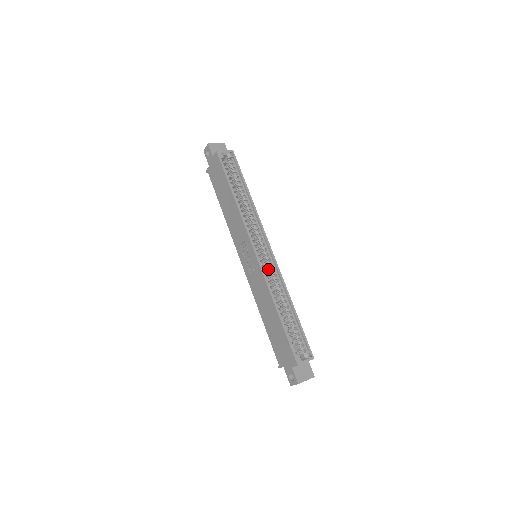
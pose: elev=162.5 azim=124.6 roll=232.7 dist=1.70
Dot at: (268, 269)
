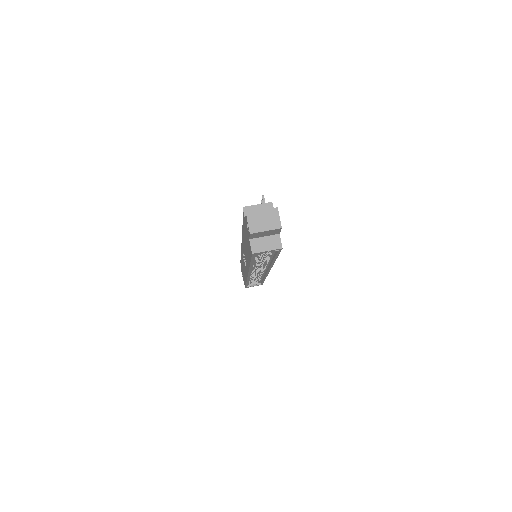
Dot at: (258, 270)
